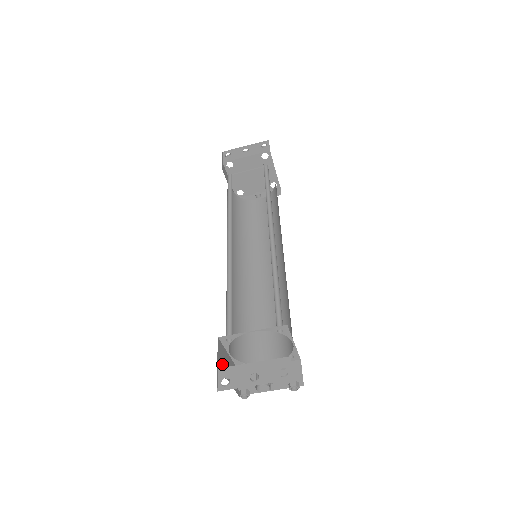
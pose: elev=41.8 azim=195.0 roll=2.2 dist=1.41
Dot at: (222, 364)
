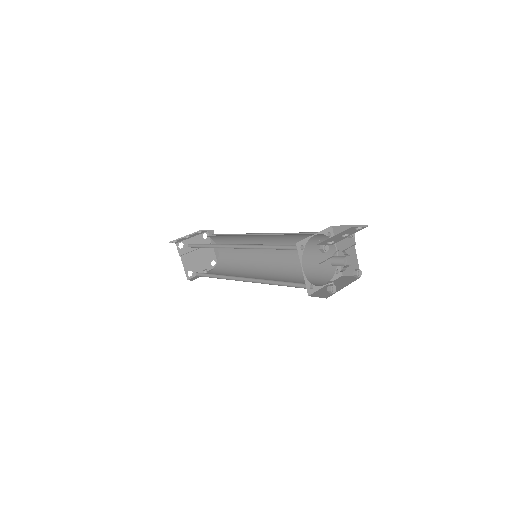
Dot at: occluded
